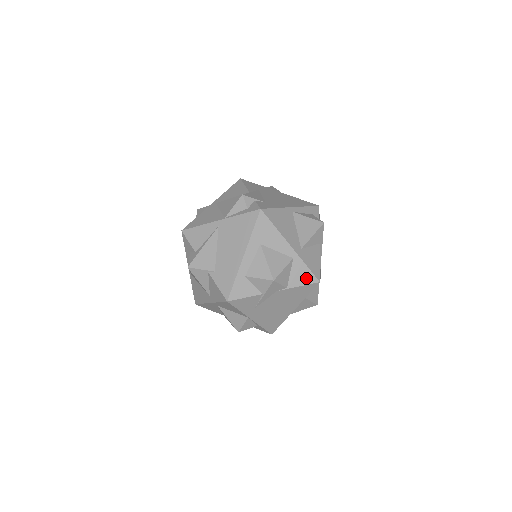
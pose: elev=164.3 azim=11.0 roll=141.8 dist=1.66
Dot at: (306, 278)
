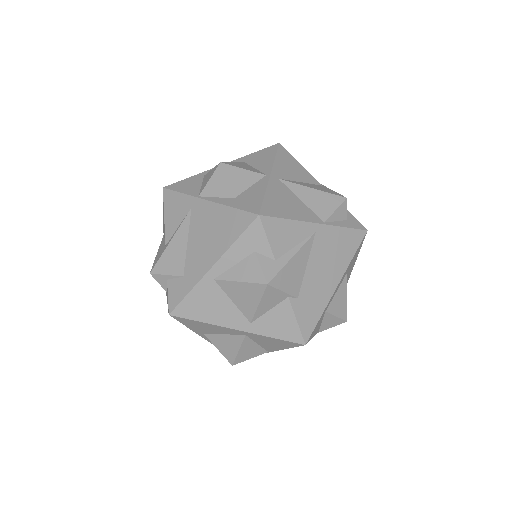
Dot at: occluded
